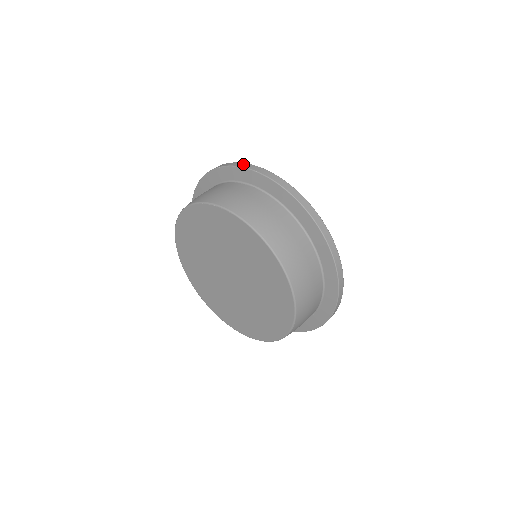
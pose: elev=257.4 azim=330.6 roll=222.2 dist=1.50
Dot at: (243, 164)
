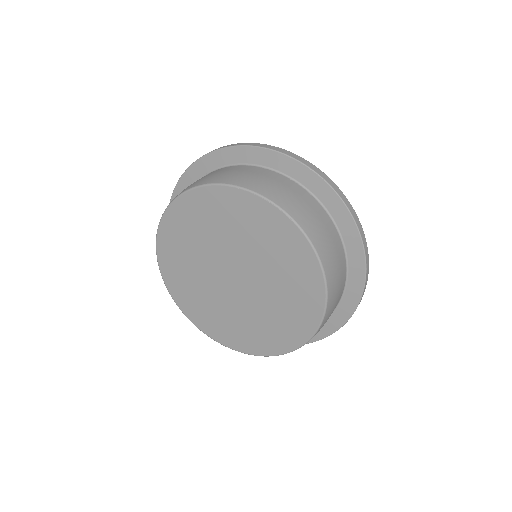
Dot at: (299, 157)
